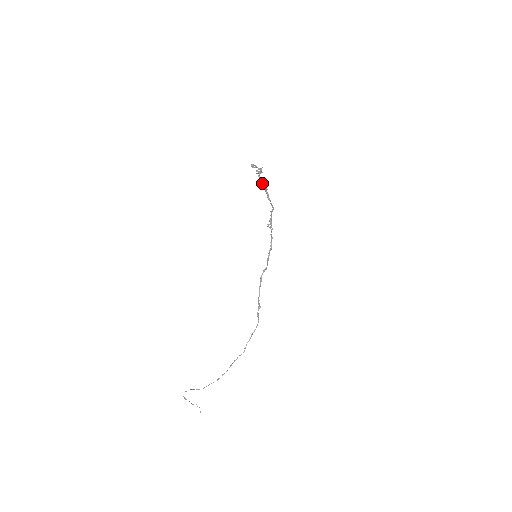
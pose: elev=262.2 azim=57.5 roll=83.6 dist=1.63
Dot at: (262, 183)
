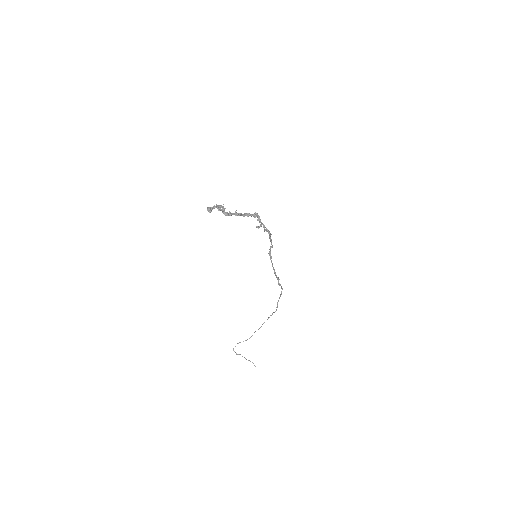
Dot at: (231, 215)
